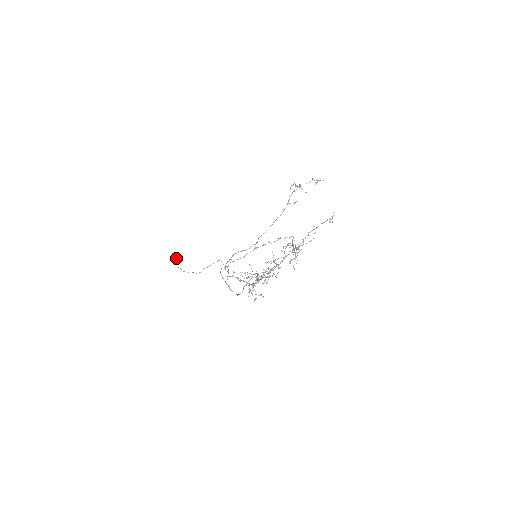
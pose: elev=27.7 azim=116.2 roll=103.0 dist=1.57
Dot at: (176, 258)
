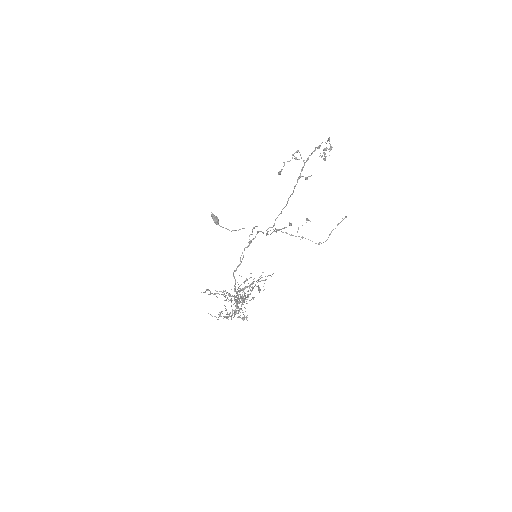
Dot at: occluded
